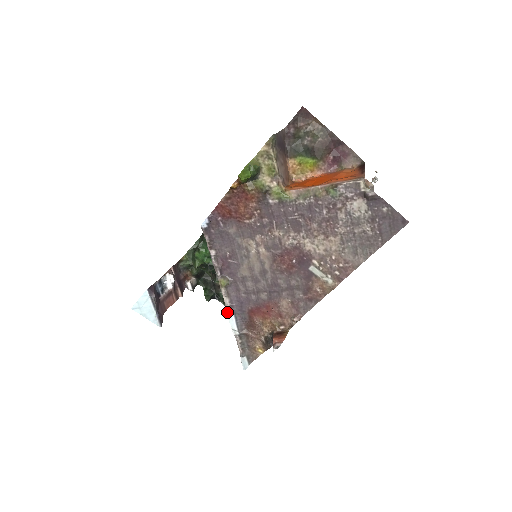
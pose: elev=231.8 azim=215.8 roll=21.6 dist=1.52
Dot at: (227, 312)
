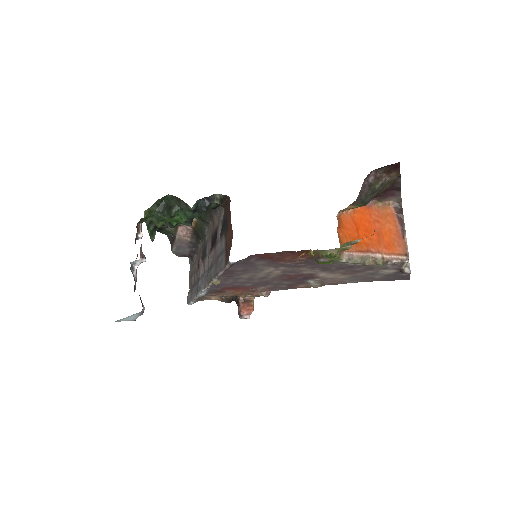
Dot at: (203, 291)
